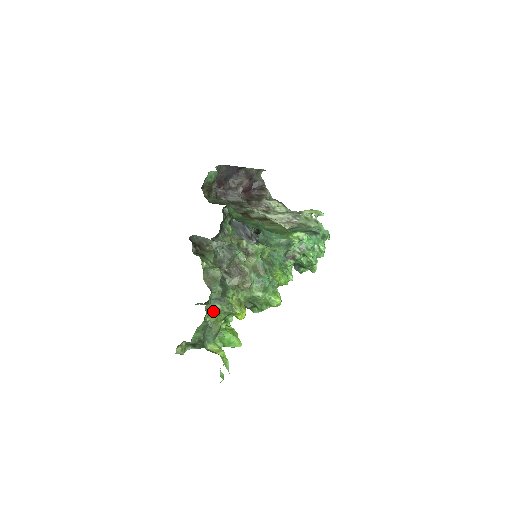
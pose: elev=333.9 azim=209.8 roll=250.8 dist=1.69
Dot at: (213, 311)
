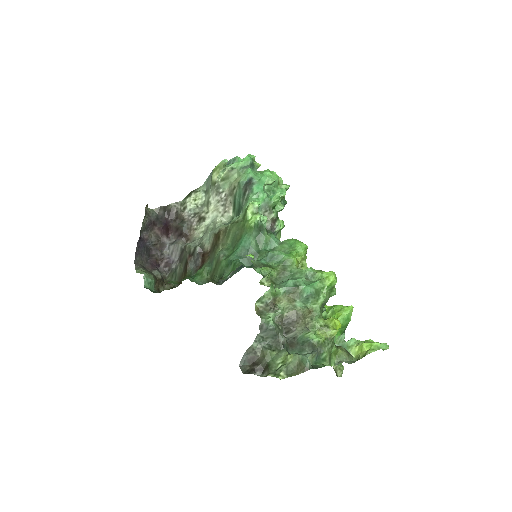
Dot at: (327, 361)
